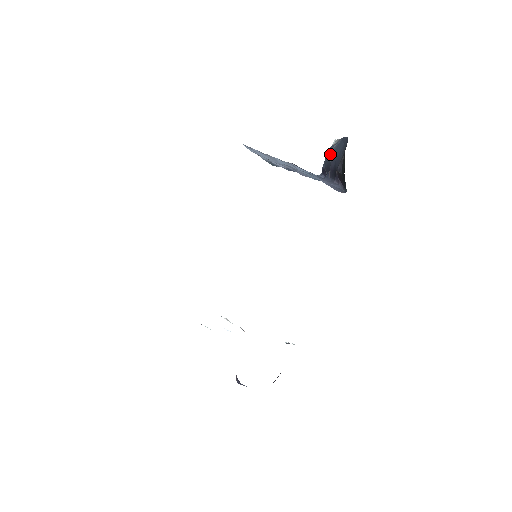
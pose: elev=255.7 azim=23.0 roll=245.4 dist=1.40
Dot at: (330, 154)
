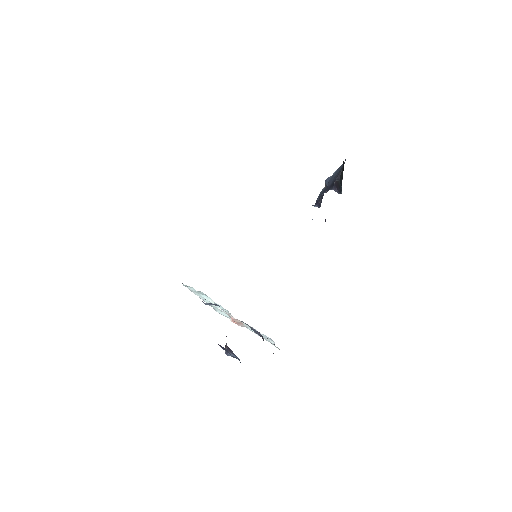
Dot at: (327, 181)
